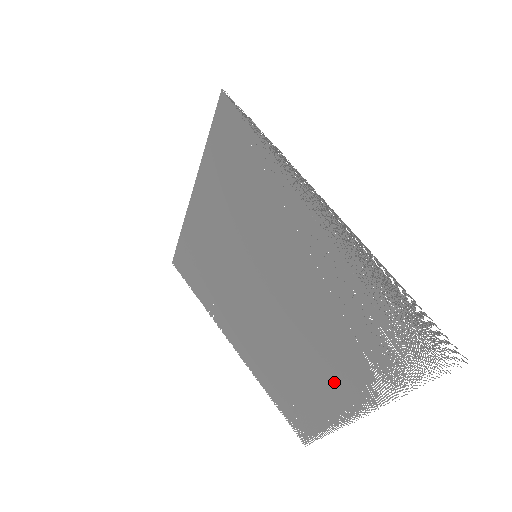
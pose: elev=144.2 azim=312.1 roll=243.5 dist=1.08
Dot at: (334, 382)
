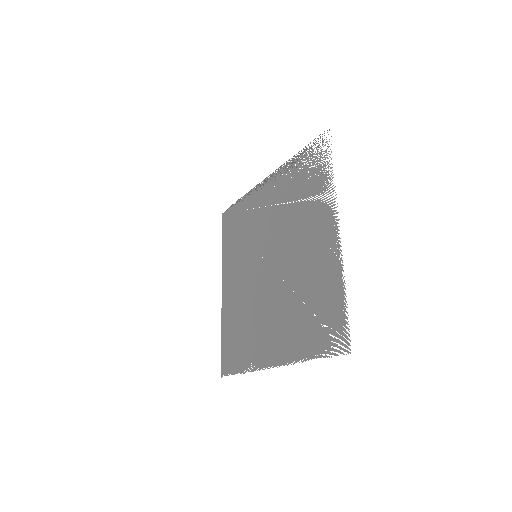
Dot at: (317, 244)
